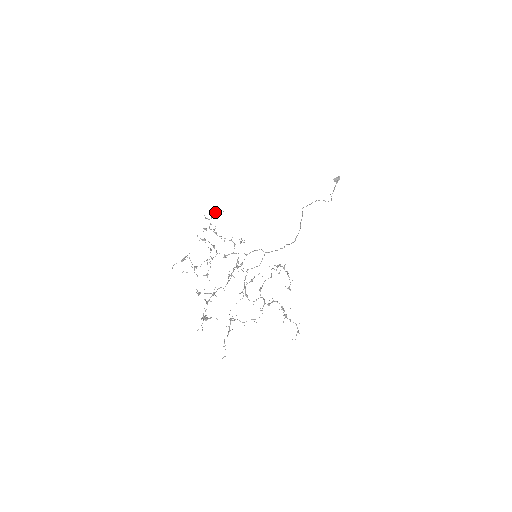
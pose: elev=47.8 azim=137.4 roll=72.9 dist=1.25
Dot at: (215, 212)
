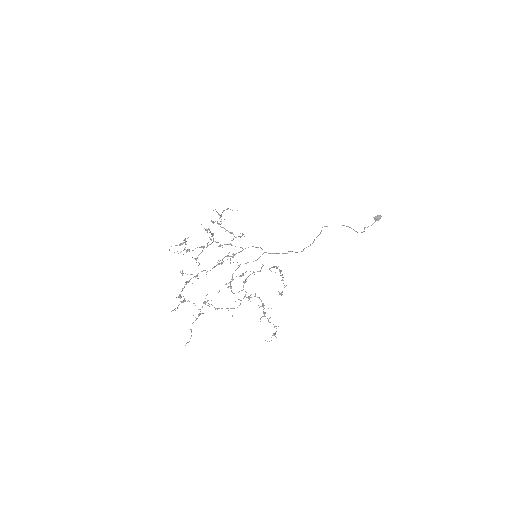
Dot at: (227, 208)
